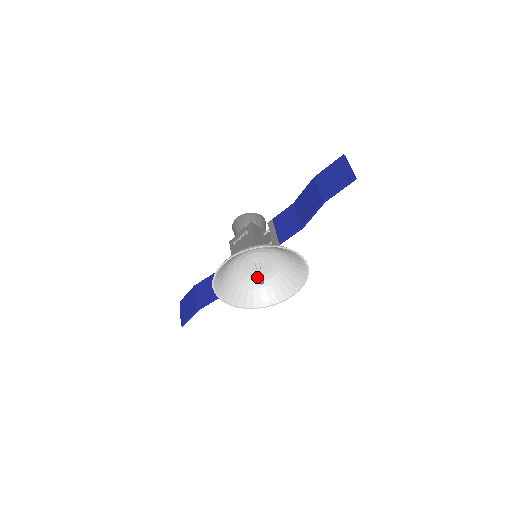
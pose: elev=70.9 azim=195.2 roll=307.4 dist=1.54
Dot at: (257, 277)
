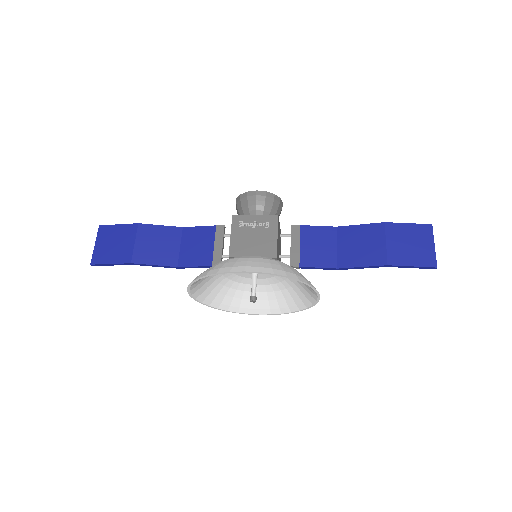
Dot at: (238, 276)
